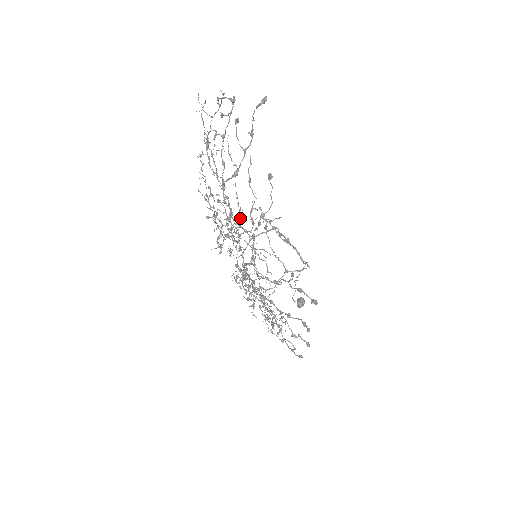
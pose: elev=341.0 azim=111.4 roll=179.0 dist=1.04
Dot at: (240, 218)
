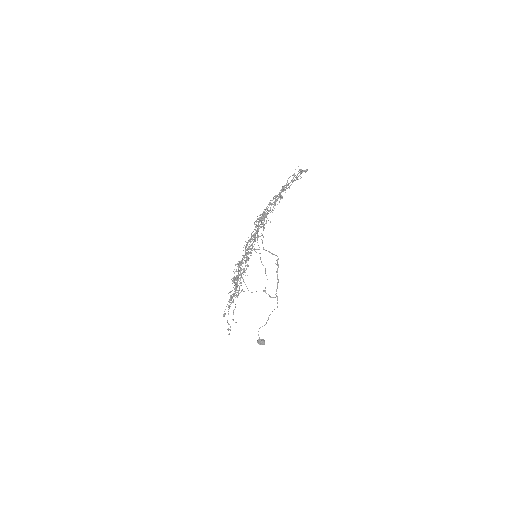
Dot at: occluded
